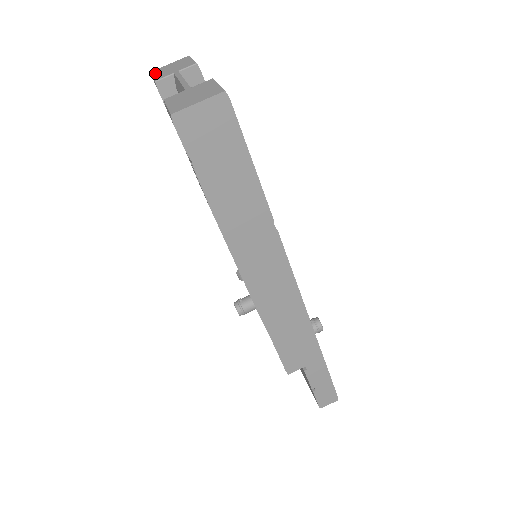
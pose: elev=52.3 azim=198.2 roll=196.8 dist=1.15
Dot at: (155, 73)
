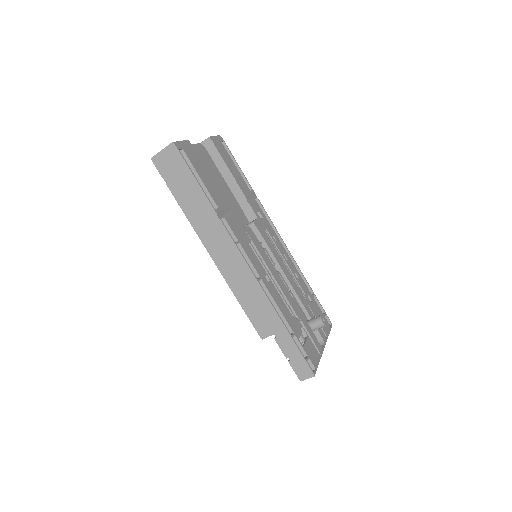
Dot at: occluded
